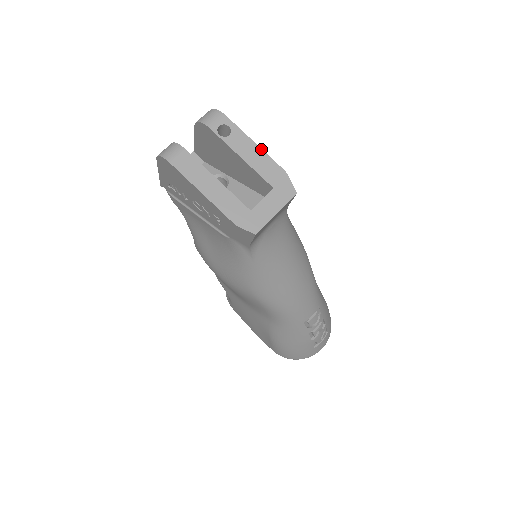
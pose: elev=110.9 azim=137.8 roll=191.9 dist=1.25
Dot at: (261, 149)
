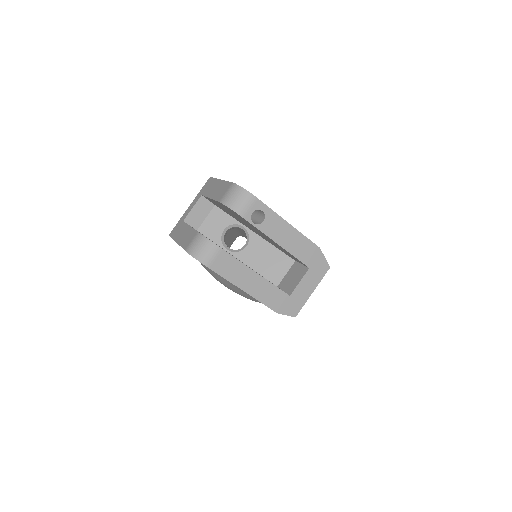
Dot at: (296, 229)
